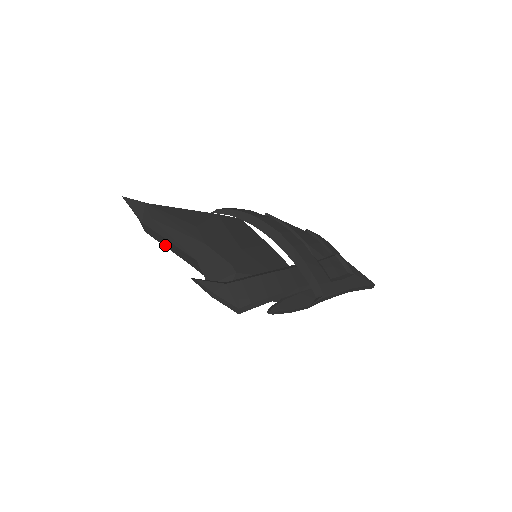
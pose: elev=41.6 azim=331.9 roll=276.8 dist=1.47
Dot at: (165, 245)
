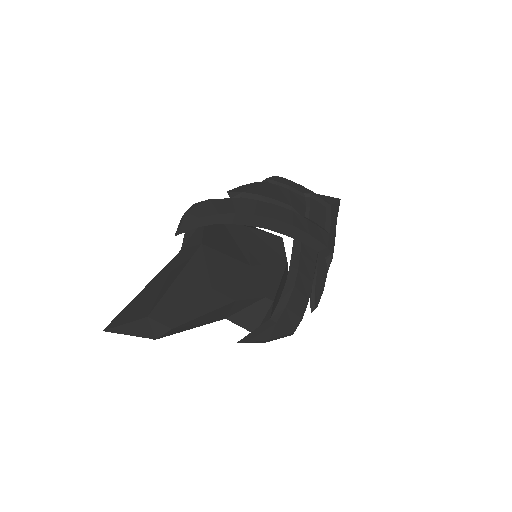
Dot at: occluded
